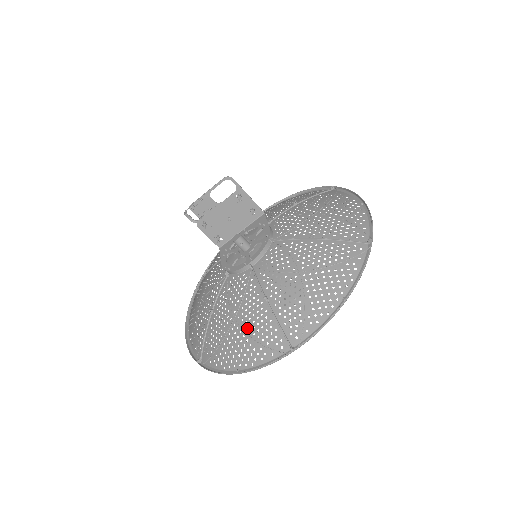
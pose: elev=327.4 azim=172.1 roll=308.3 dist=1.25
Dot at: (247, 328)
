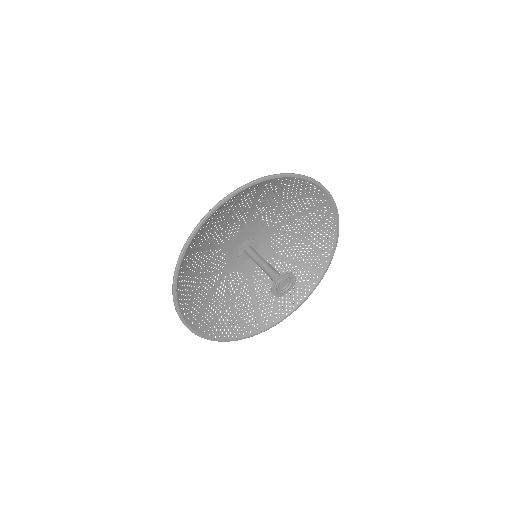
Dot at: occluded
